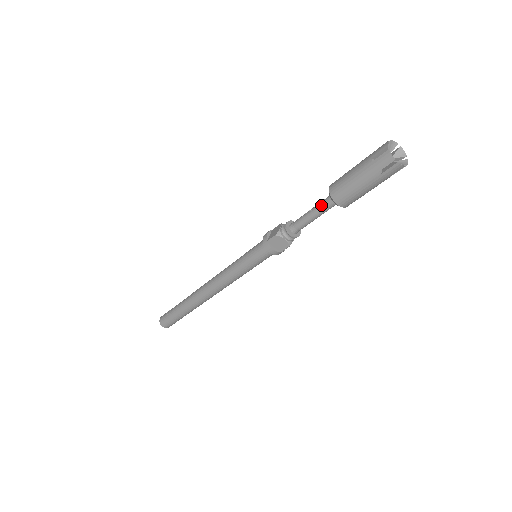
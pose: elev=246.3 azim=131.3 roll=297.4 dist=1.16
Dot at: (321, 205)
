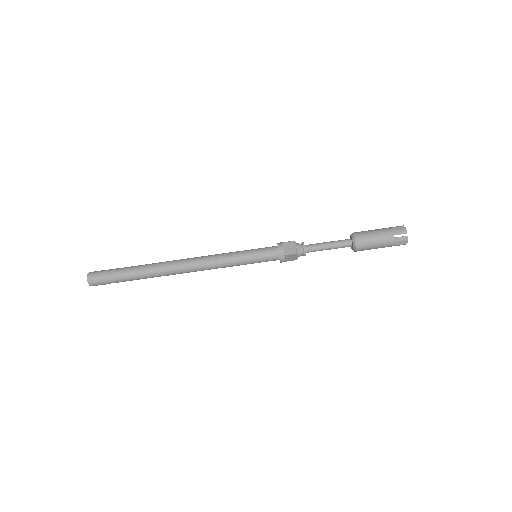
Dot at: (340, 245)
